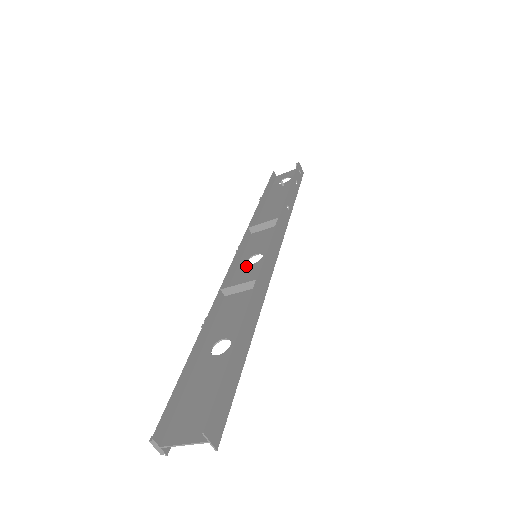
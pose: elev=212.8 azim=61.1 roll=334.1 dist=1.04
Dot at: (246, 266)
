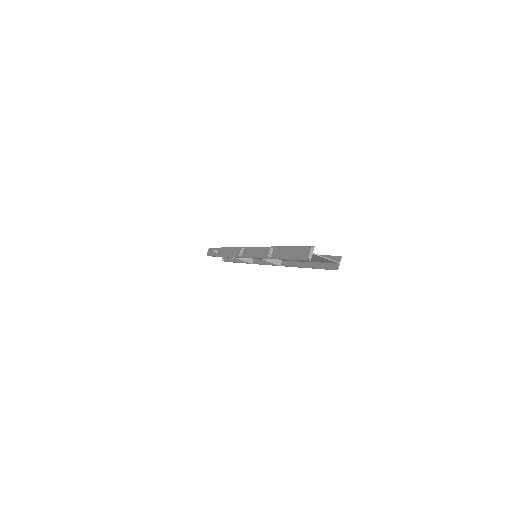
Dot at: occluded
